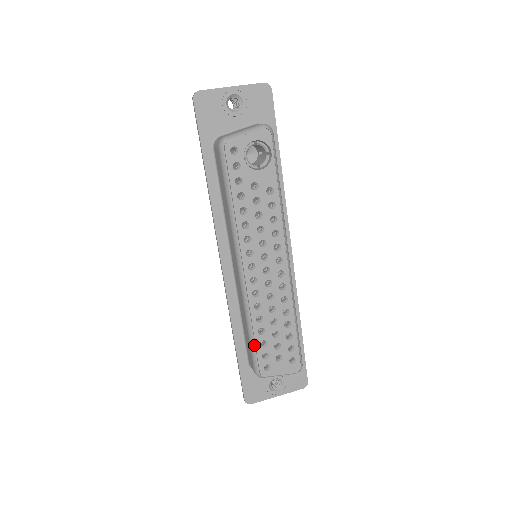
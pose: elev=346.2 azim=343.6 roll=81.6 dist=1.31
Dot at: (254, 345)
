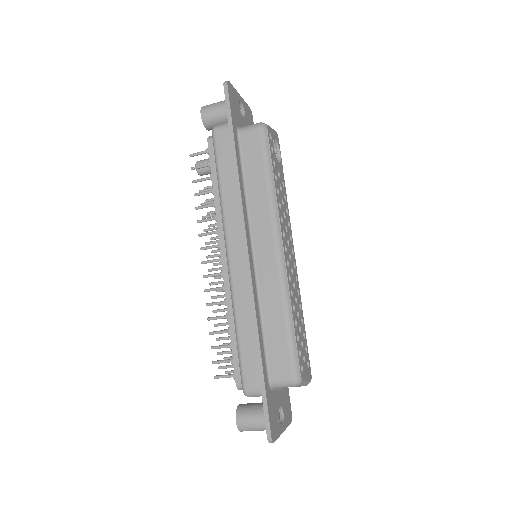
Dot at: (294, 339)
